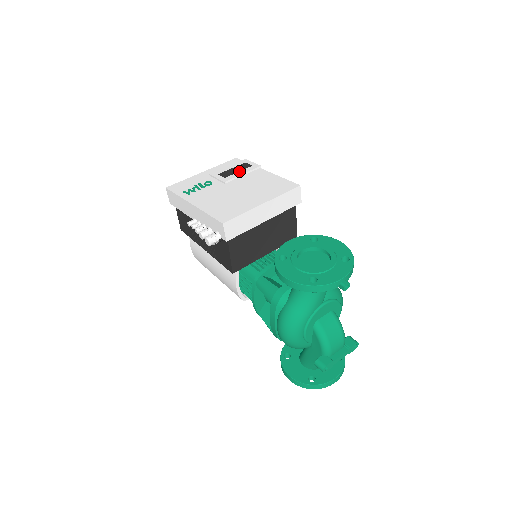
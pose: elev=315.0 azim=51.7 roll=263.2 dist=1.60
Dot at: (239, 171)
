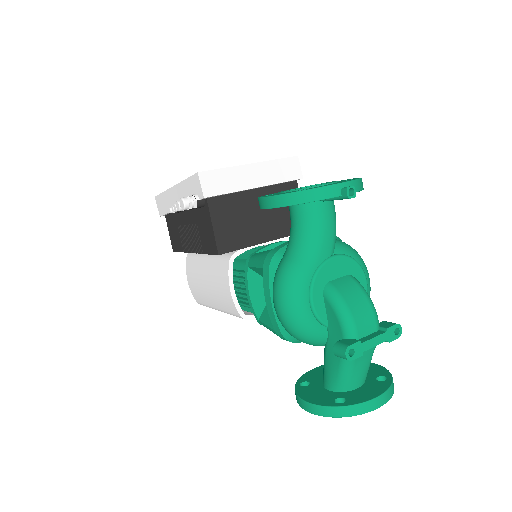
Dot at: occluded
